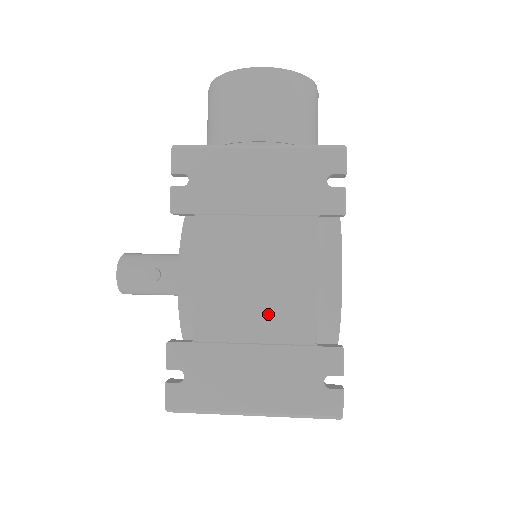
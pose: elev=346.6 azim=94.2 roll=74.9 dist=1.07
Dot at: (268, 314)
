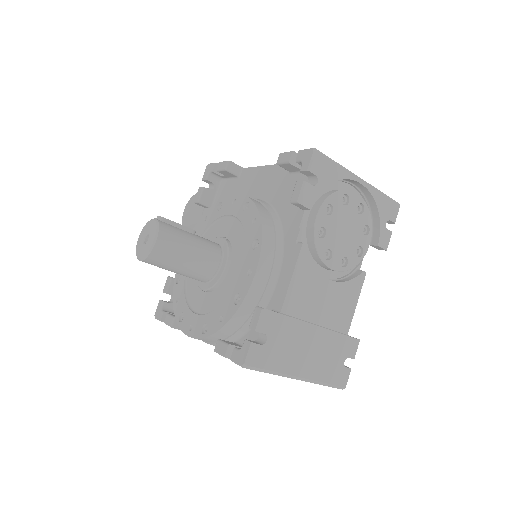
Dot at: occluded
